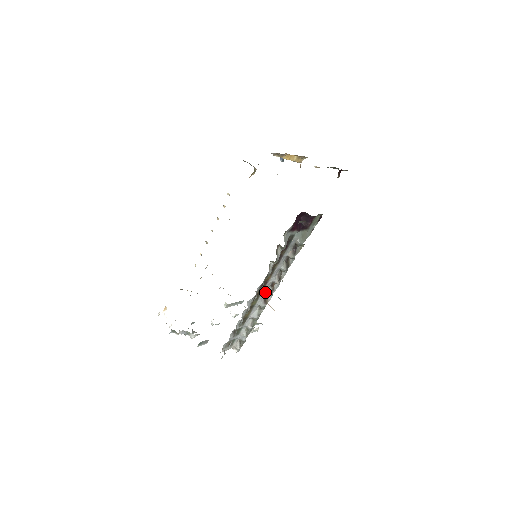
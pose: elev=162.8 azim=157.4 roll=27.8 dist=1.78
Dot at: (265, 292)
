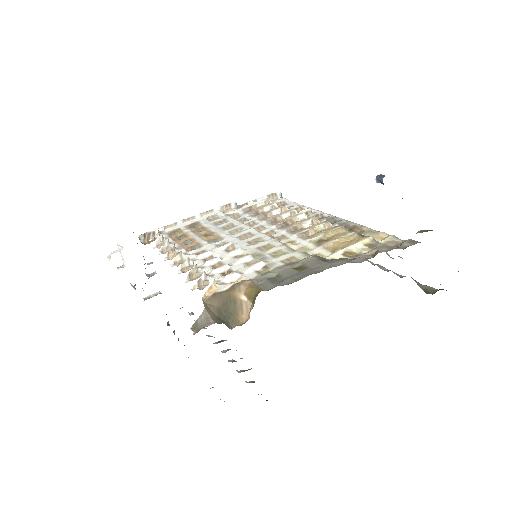
Dot at: occluded
